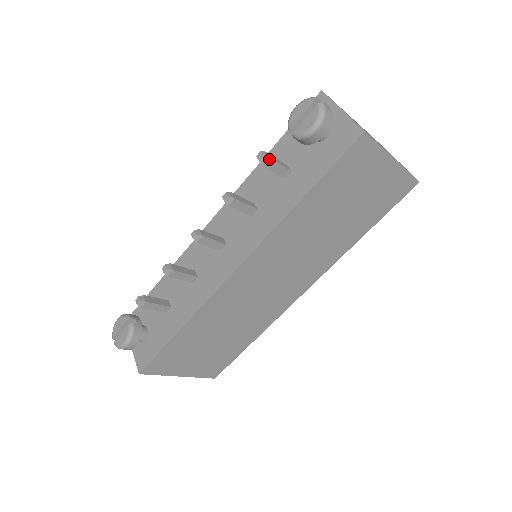
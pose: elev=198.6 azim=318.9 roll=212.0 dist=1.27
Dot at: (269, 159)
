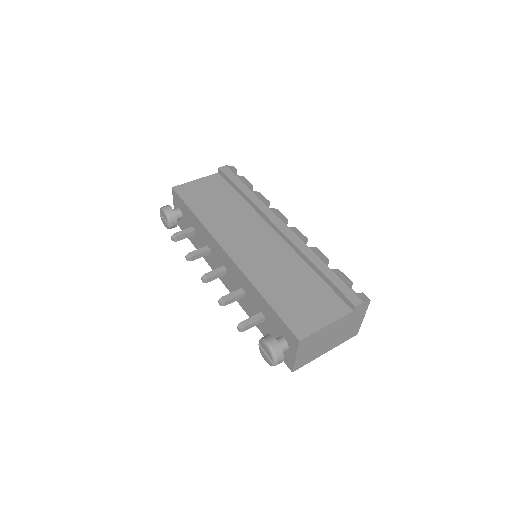
Dot at: (244, 330)
